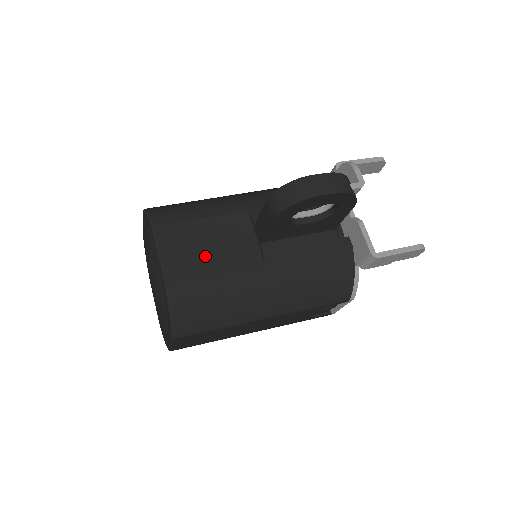
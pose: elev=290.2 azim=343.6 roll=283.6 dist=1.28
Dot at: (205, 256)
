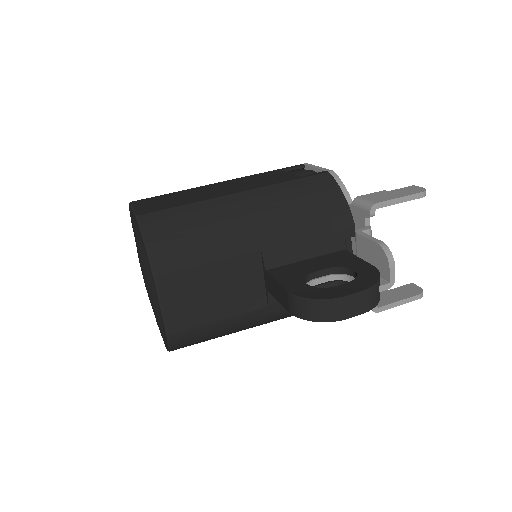
Dot at: (209, 305)
